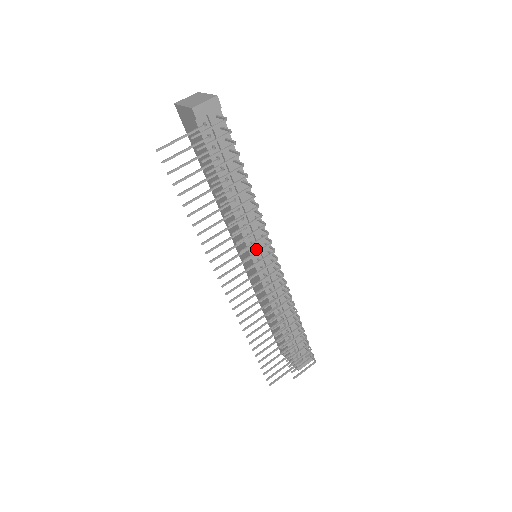
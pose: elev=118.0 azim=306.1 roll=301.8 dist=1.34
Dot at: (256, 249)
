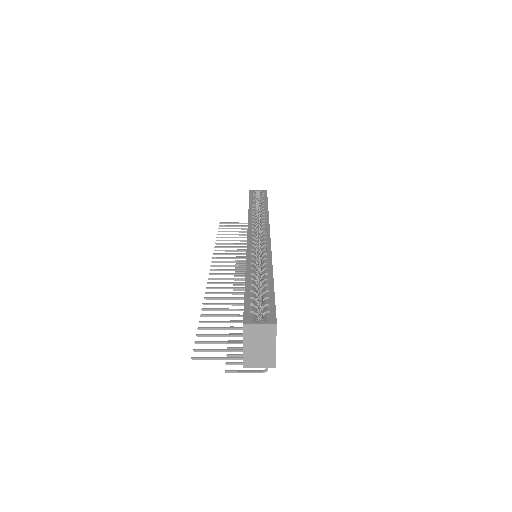
Dot at: occluded
